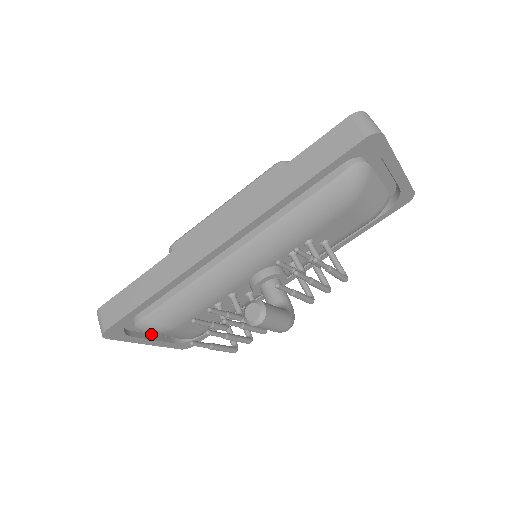
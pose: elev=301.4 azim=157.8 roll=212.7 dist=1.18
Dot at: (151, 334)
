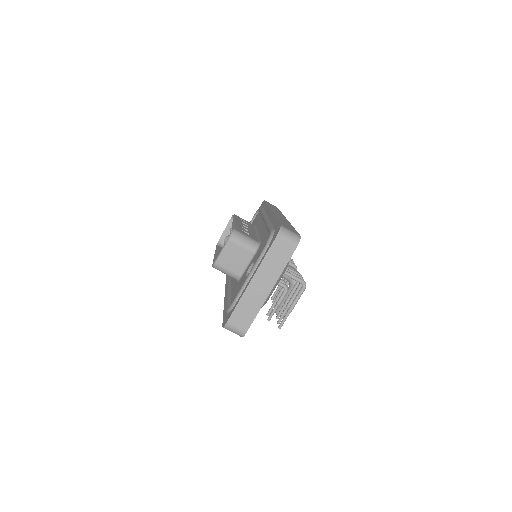
Dot at: occluded
